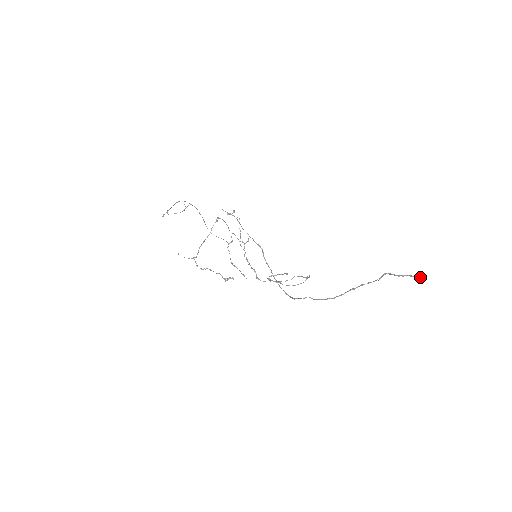
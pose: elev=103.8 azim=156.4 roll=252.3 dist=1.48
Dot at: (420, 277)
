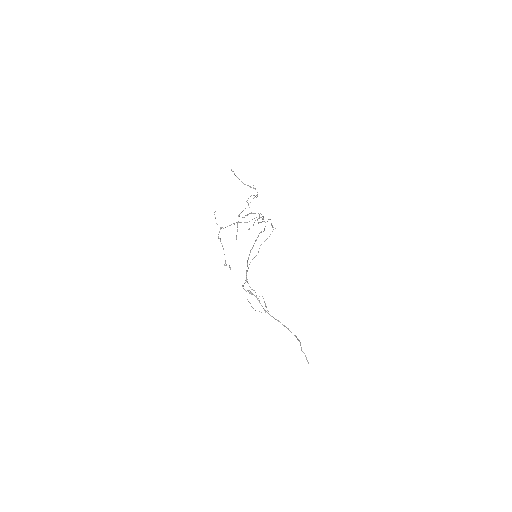
Dot at: (308, 362)
